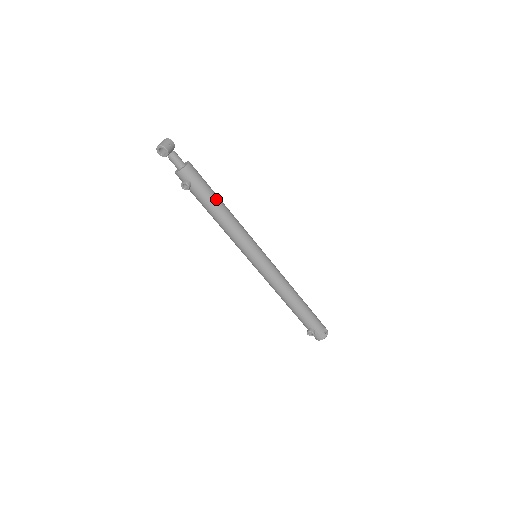
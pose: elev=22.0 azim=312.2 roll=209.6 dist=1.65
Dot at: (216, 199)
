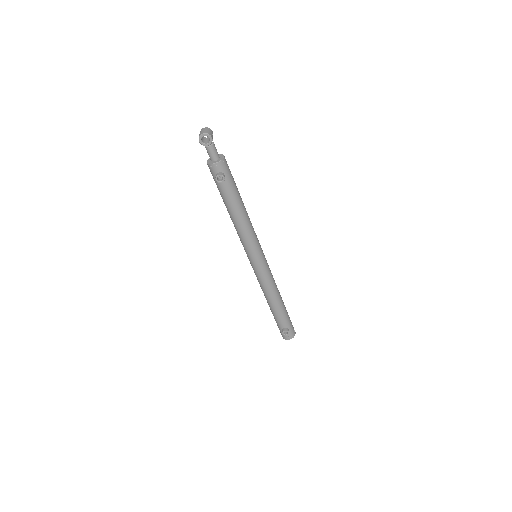
Dot at: (240, 196)
